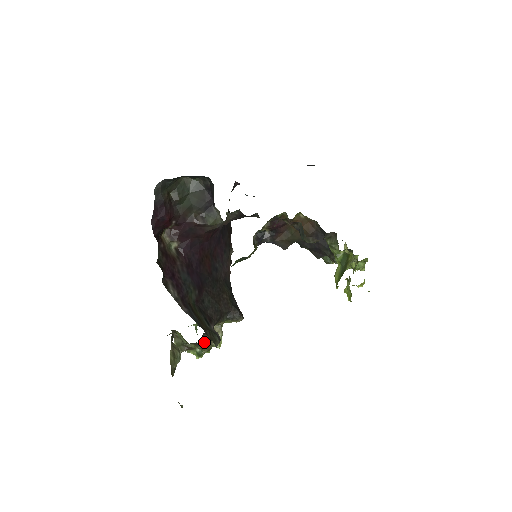
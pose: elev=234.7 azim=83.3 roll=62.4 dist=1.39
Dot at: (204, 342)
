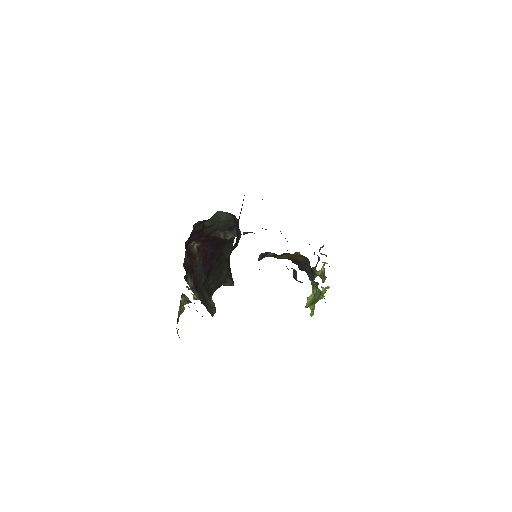
Dot at: occluded
